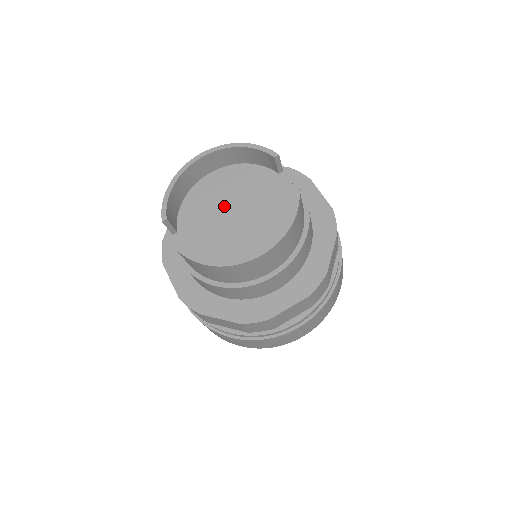
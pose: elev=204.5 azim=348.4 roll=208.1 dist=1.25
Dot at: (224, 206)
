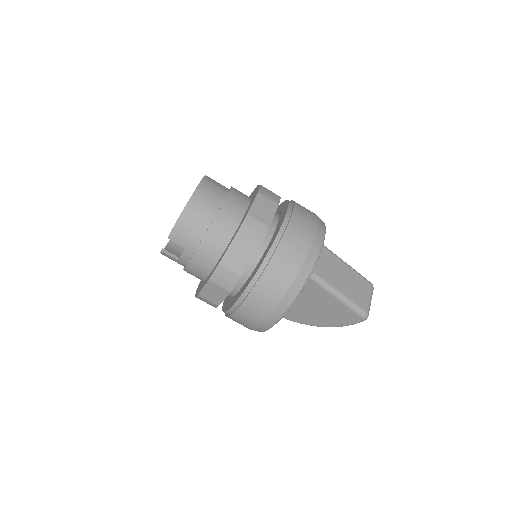
Dot at: occluded
